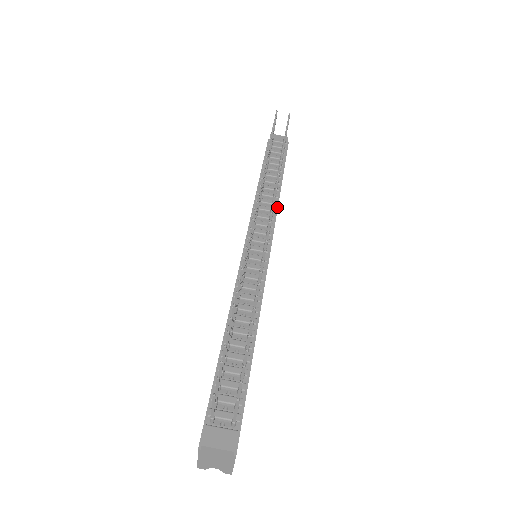
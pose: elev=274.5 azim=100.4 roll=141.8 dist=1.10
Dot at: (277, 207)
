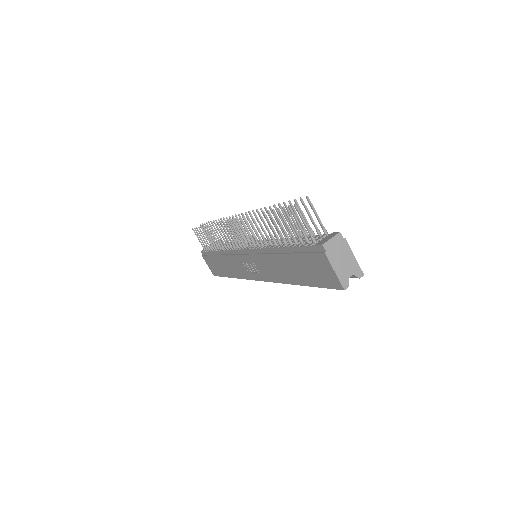
Dot at: occluded
